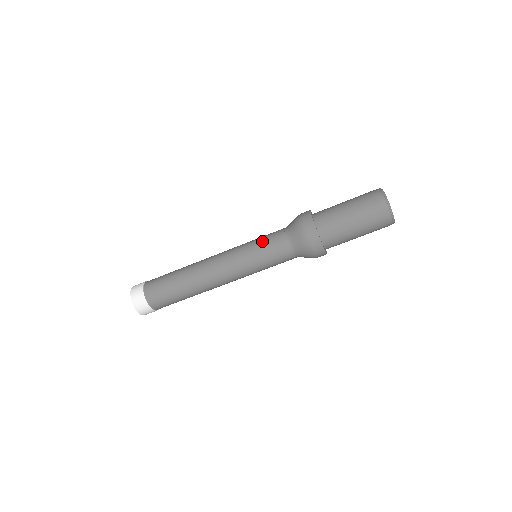
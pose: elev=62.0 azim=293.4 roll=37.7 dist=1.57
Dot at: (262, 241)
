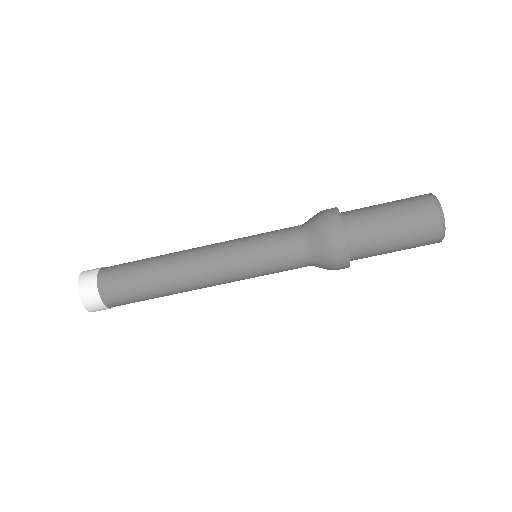
Dot at: (271, 249)
